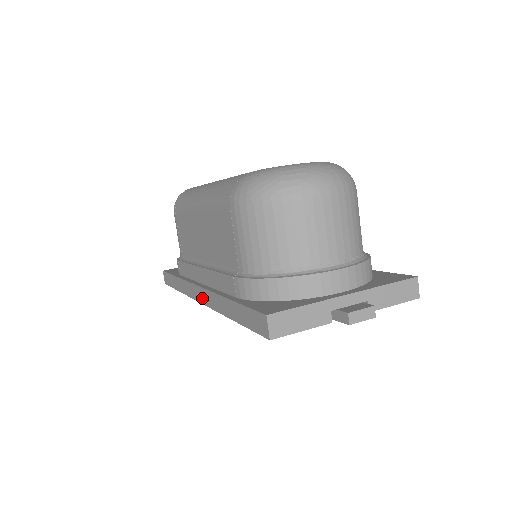
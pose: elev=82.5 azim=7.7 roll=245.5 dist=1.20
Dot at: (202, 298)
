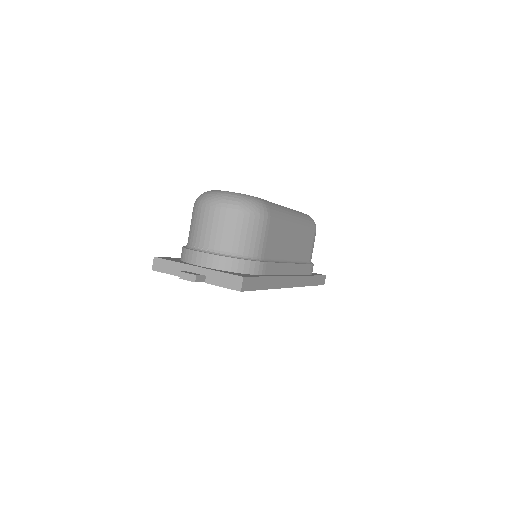
Dot at: occluded
